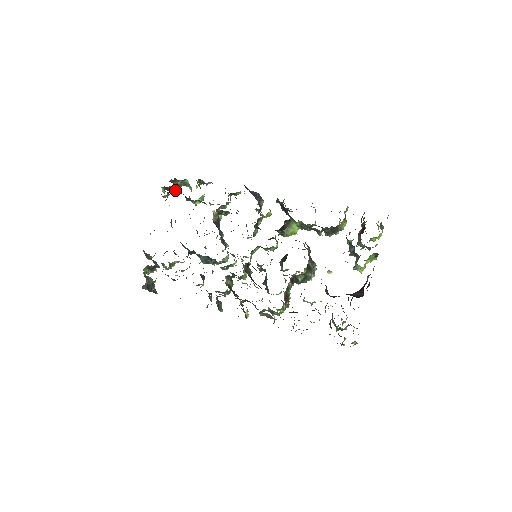
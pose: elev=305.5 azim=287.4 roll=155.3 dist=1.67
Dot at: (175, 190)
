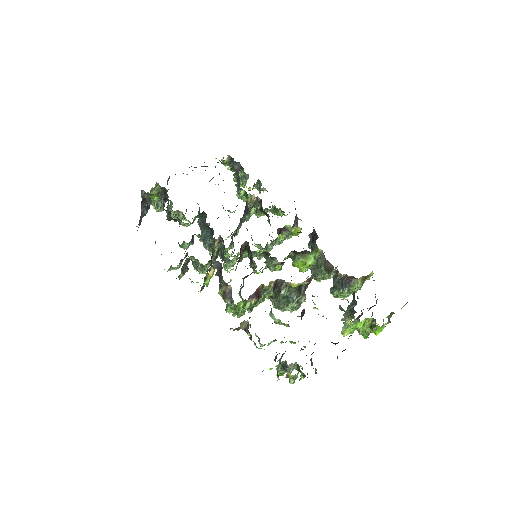
Dot at: (236, 166)
